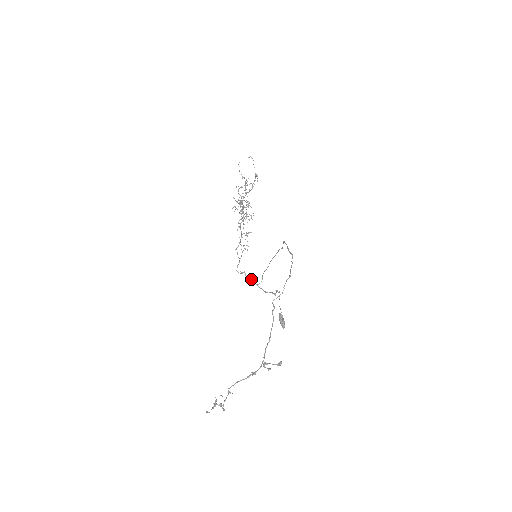
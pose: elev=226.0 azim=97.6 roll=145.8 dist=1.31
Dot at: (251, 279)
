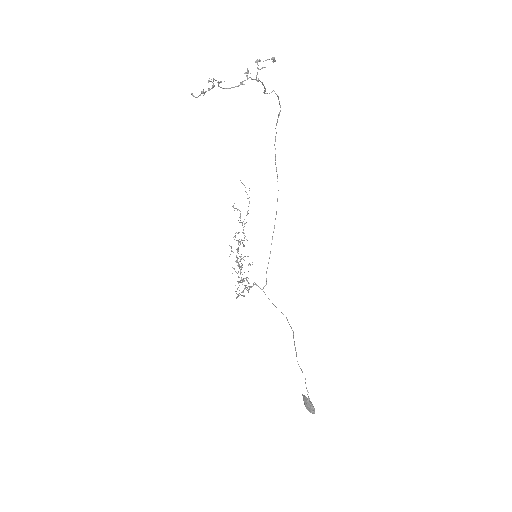
Dot at: (253, 283)
